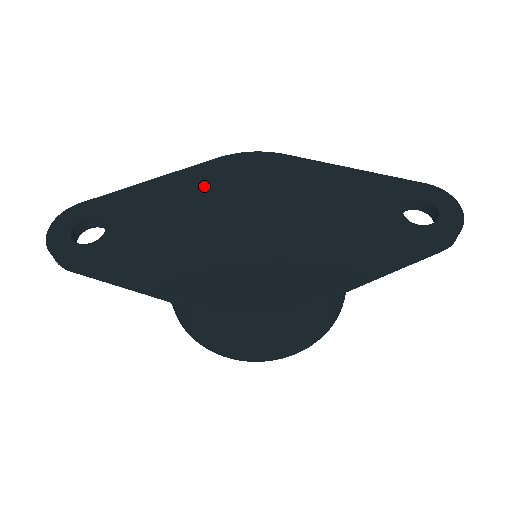
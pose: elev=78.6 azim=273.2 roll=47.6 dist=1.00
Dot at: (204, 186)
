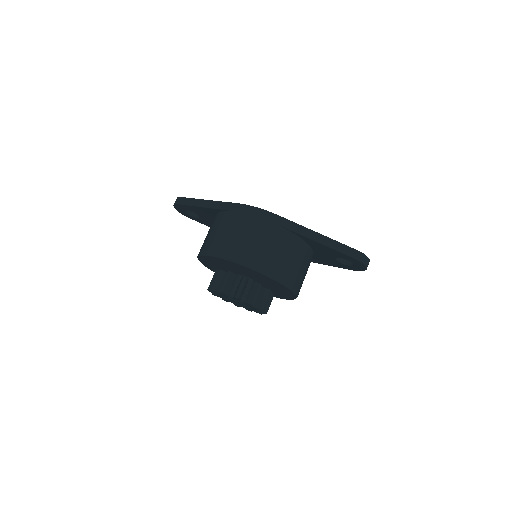
Dot at: occluded
